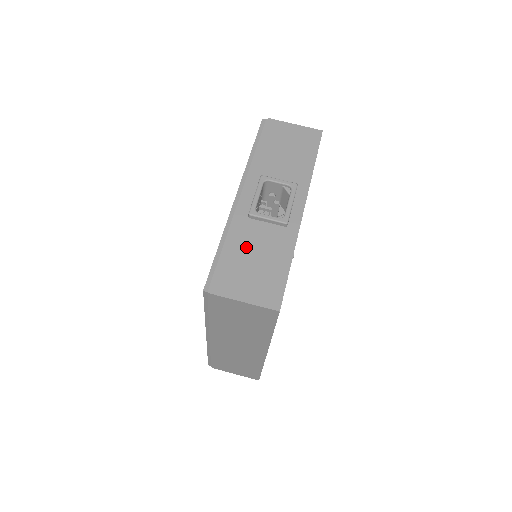
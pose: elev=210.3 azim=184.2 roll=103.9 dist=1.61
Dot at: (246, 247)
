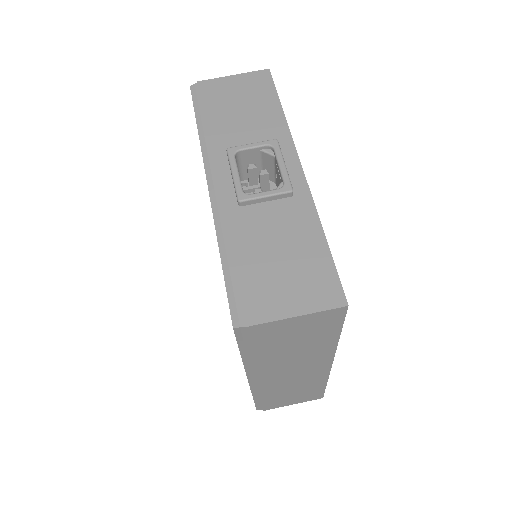
Dot at: (257, 244)
